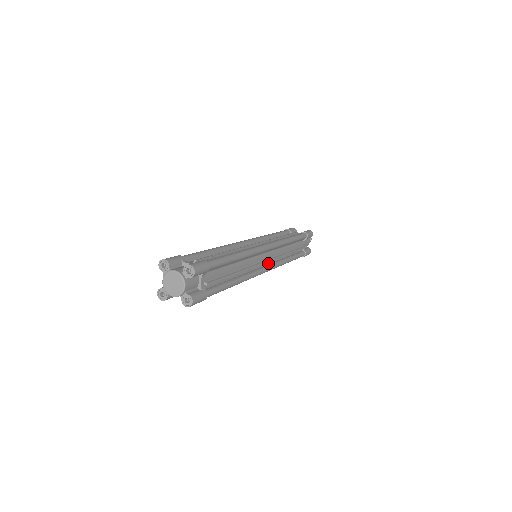
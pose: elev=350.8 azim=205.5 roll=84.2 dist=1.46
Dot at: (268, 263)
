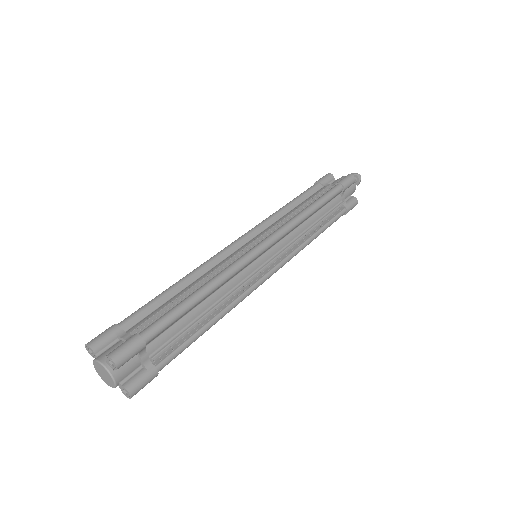
Dot at: (274, 261)
